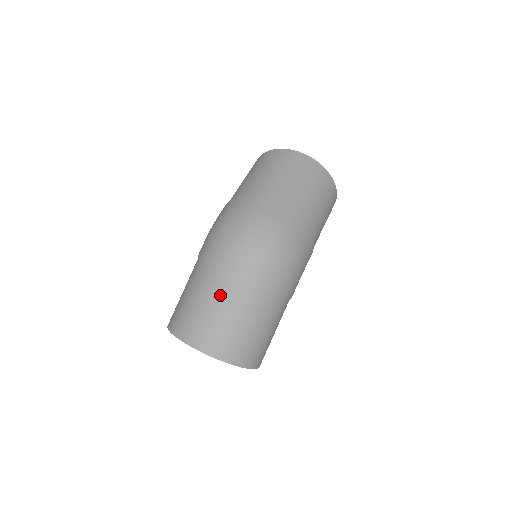
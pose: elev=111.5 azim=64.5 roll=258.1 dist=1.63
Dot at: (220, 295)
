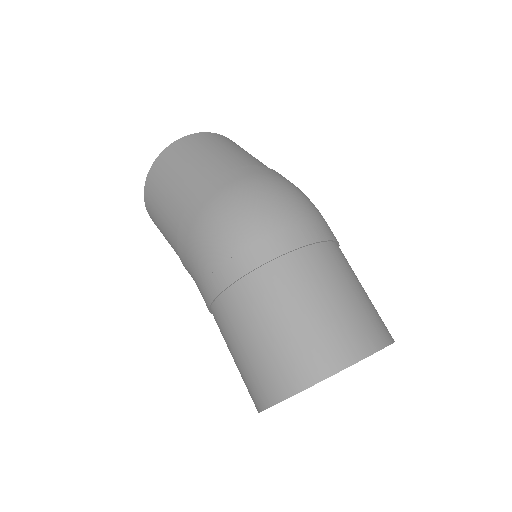
Dot at: (307, 283)
